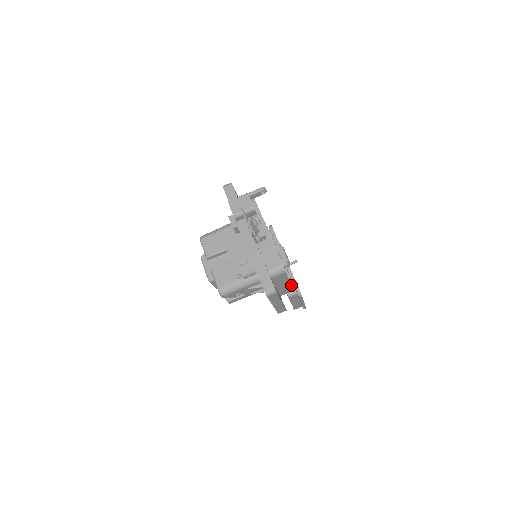
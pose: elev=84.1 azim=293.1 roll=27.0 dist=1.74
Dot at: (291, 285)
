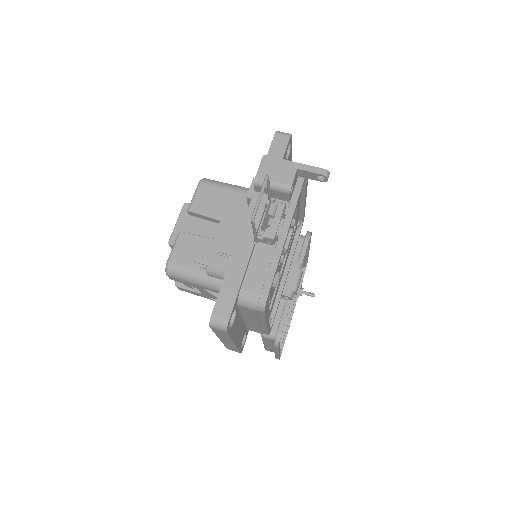
Dot at: (276, 324)
